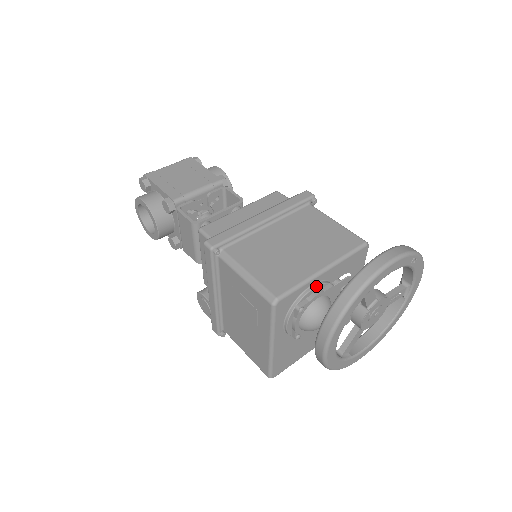
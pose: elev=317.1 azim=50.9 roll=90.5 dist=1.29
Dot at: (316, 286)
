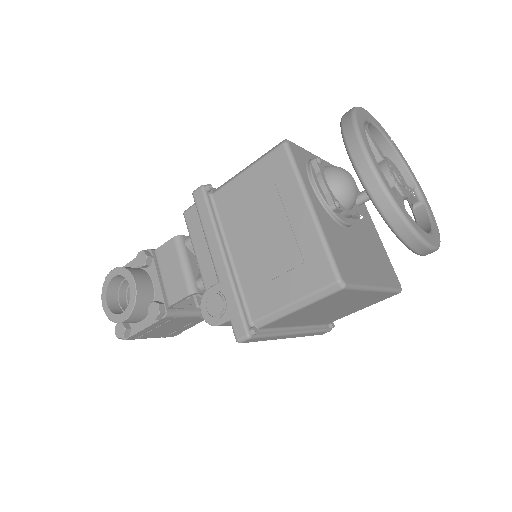
Dot at: occluded
